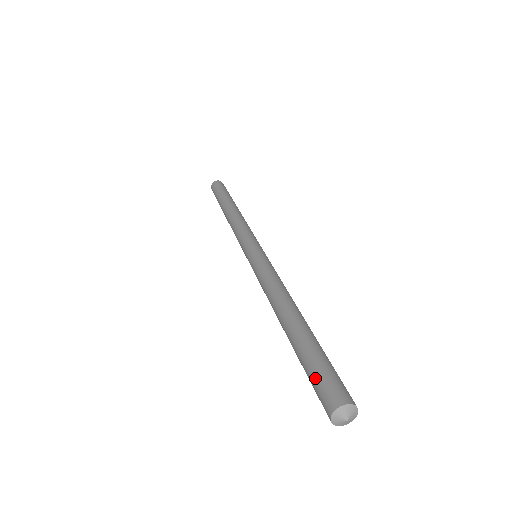
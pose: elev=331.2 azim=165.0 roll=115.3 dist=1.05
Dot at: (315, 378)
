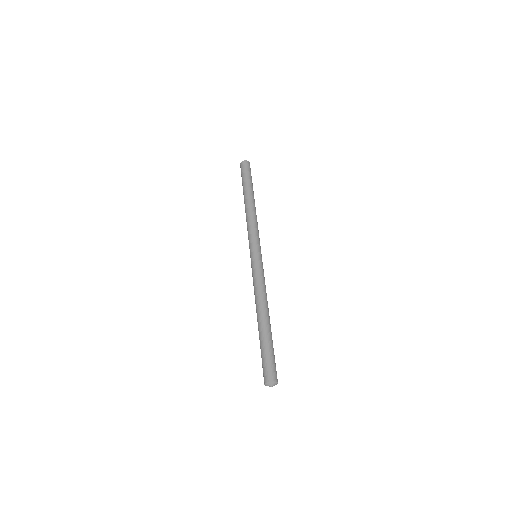
Dot at: (266, 361)
